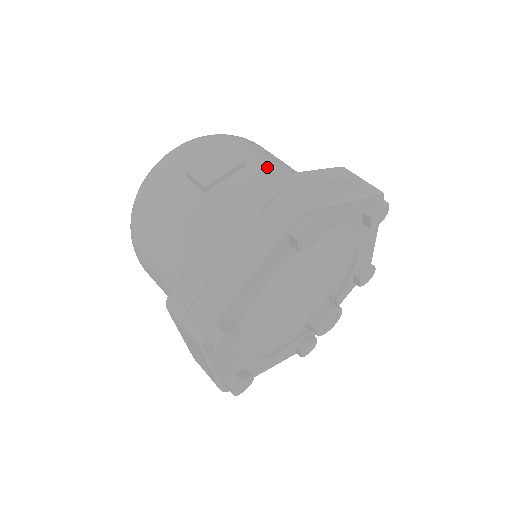
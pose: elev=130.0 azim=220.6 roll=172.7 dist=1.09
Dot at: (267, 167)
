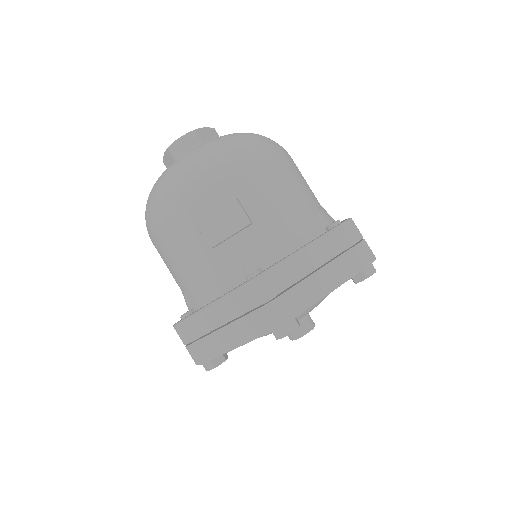
Dot at: (273, 222)
